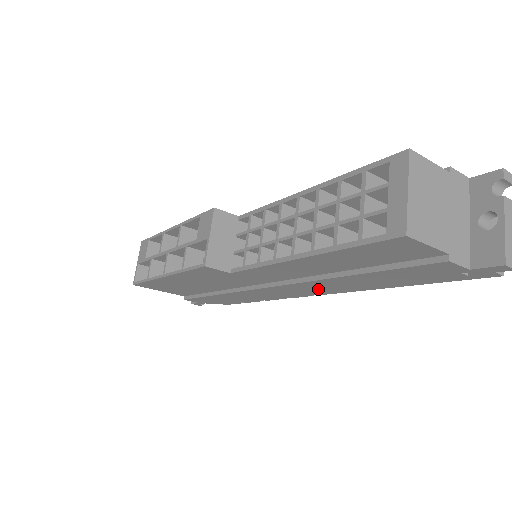
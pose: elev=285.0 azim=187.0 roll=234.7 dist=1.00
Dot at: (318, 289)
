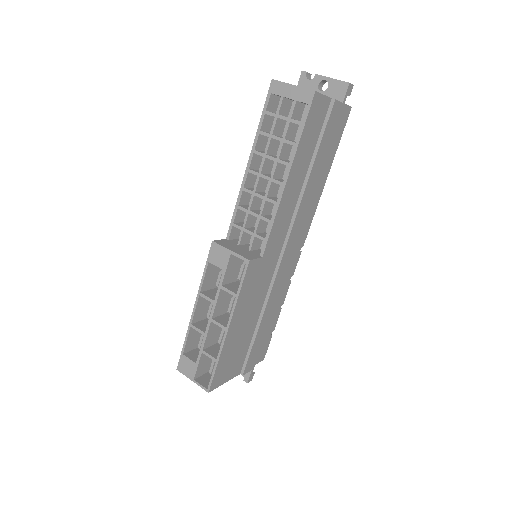
Dot at: (303, 221)
